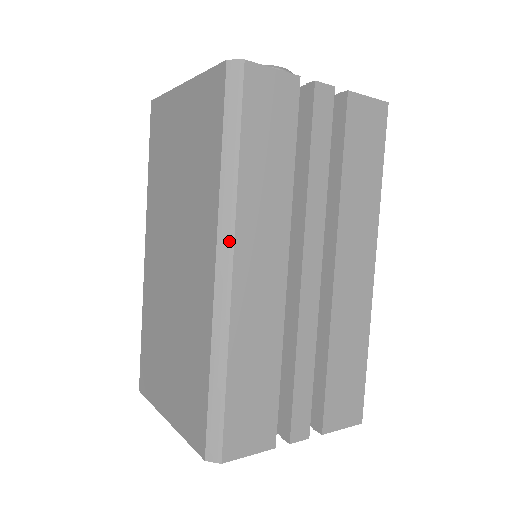
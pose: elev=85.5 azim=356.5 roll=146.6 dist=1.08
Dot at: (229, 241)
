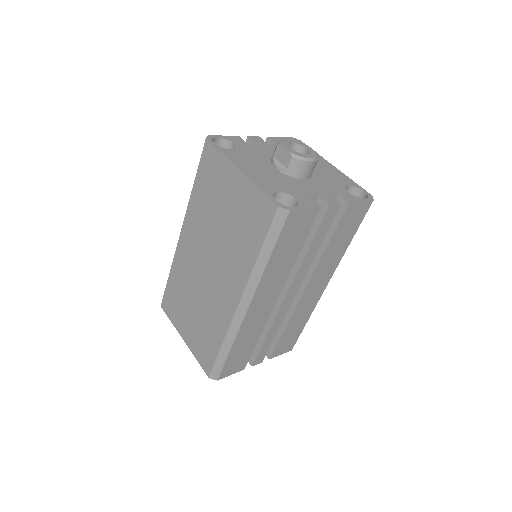
Dot at: (250, 296)
